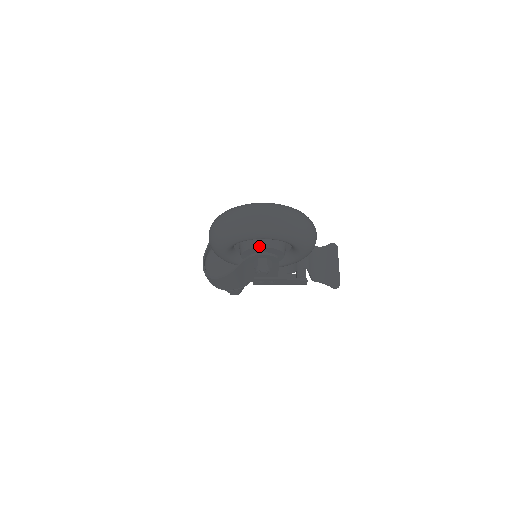
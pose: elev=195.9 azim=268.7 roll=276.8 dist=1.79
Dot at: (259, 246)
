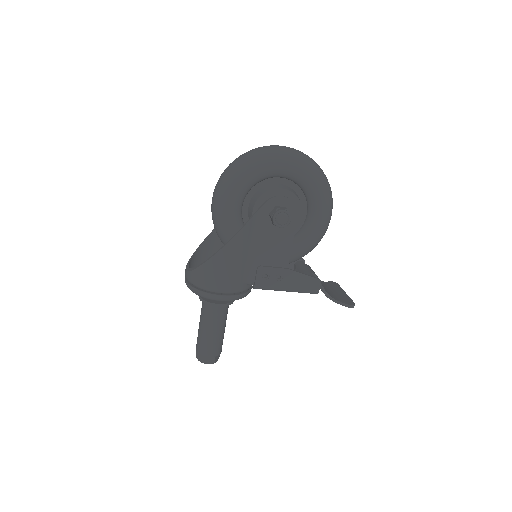
Dot at: (278, 187)
